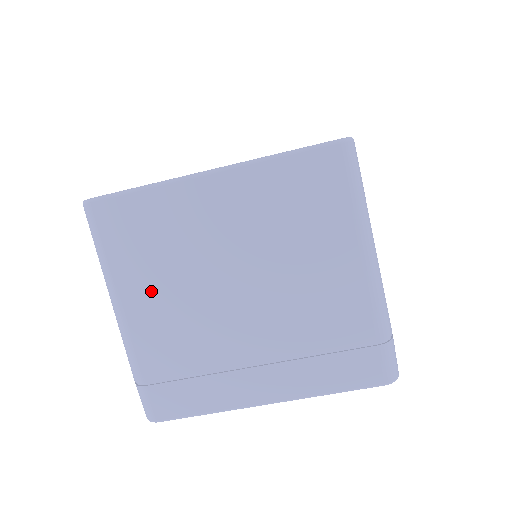
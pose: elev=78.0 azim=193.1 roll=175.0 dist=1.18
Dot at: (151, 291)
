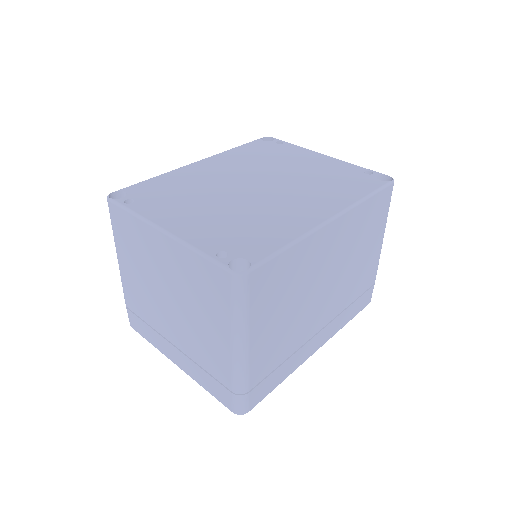
Dot at: (132, 268)
